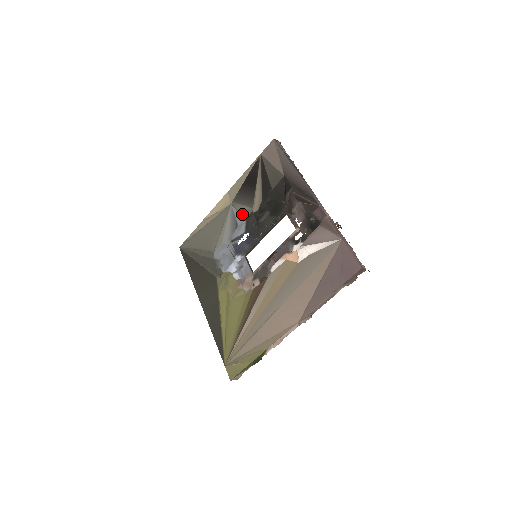
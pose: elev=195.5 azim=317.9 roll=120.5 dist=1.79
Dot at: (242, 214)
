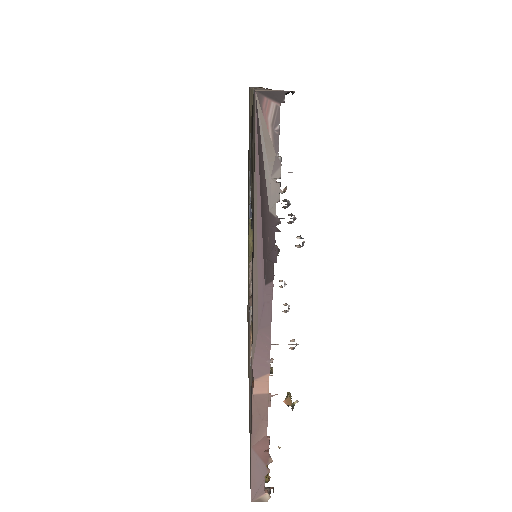
Dot at: occluded
